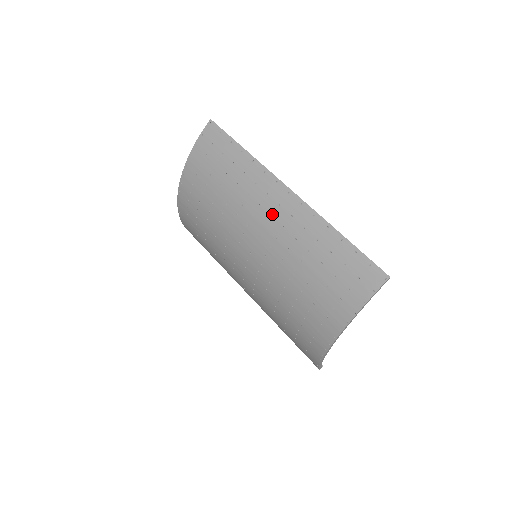
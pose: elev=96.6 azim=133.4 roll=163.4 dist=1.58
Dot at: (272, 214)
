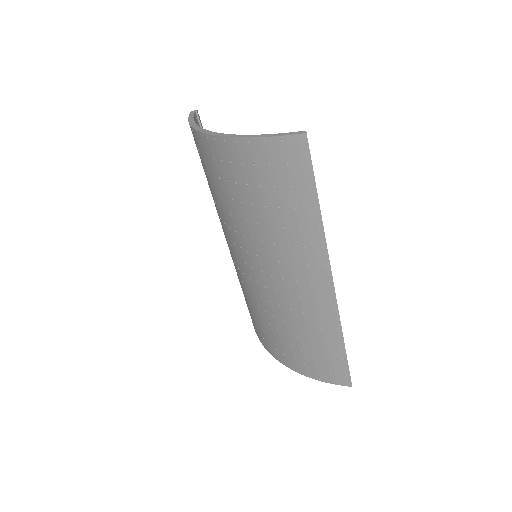
Dot at: (298, 281)
